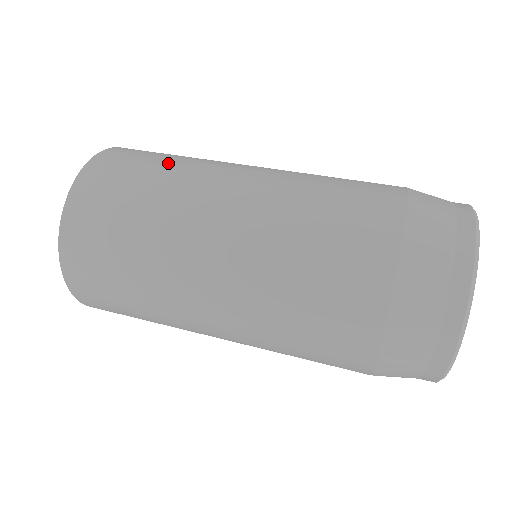
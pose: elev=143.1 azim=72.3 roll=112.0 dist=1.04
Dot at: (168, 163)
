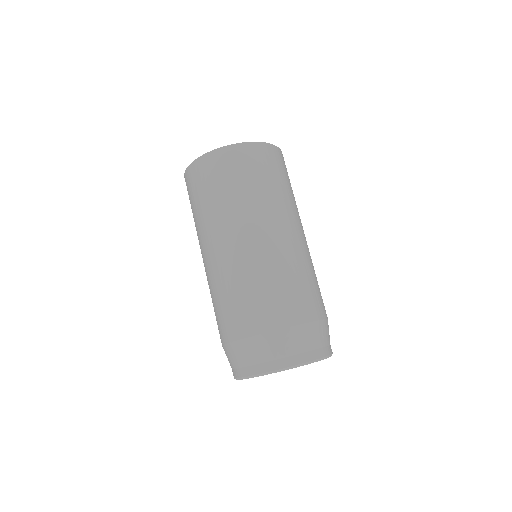
Dot at: (209, 202)
